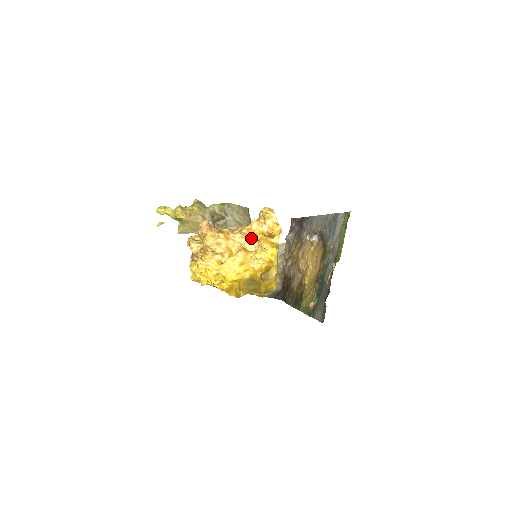
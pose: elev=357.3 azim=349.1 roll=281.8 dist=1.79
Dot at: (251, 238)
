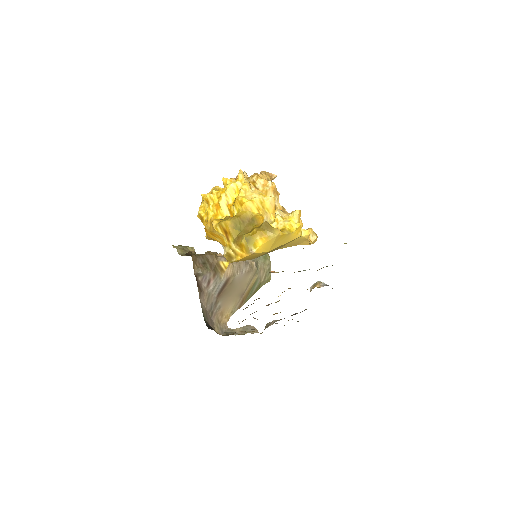
Dot at: occluded
